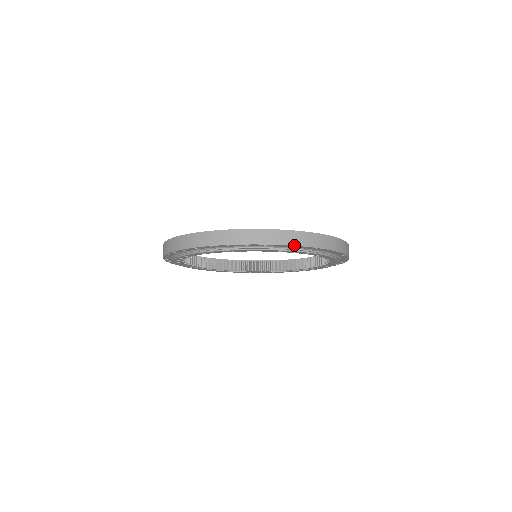
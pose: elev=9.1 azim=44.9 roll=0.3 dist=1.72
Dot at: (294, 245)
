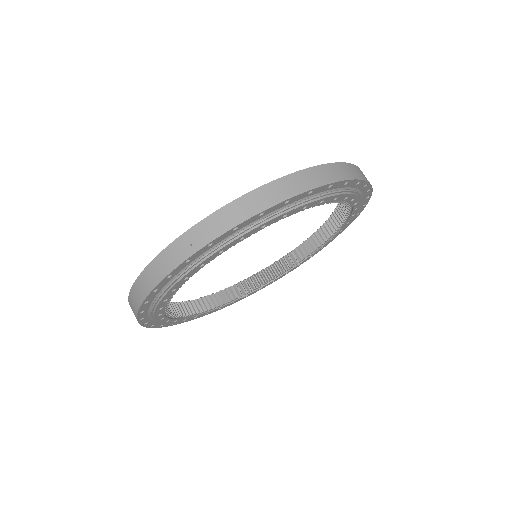
Dot at: (356, 179)
